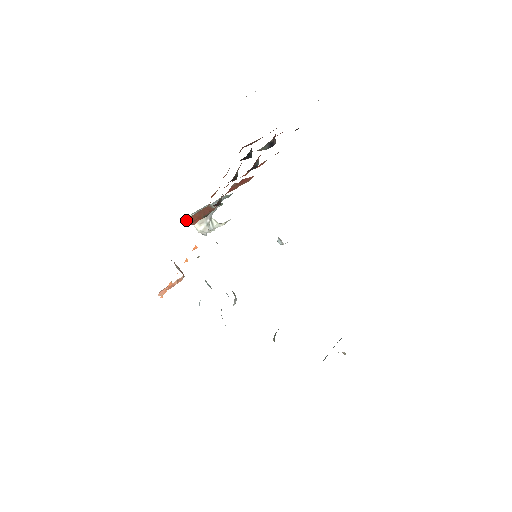
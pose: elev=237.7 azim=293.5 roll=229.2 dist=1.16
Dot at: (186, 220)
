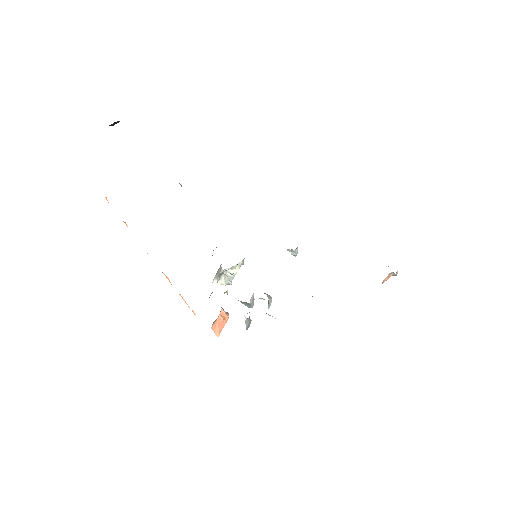
Dot at: occluded
